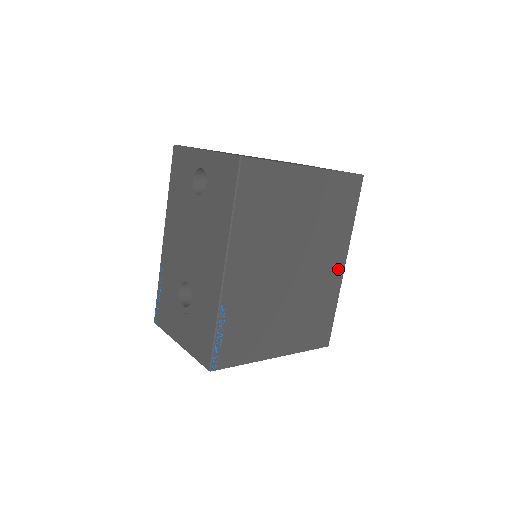
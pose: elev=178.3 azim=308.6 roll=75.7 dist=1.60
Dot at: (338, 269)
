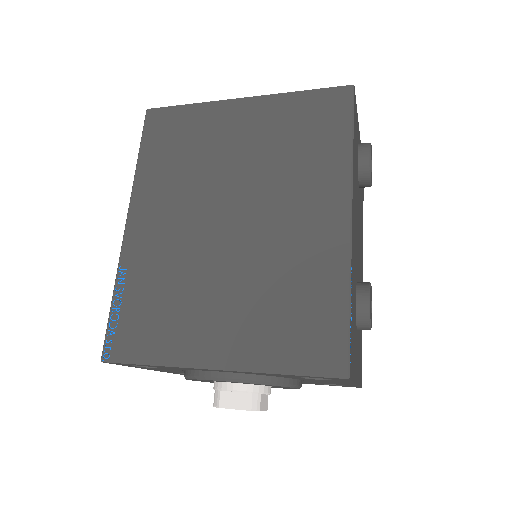
Dot at: (334, 224)
